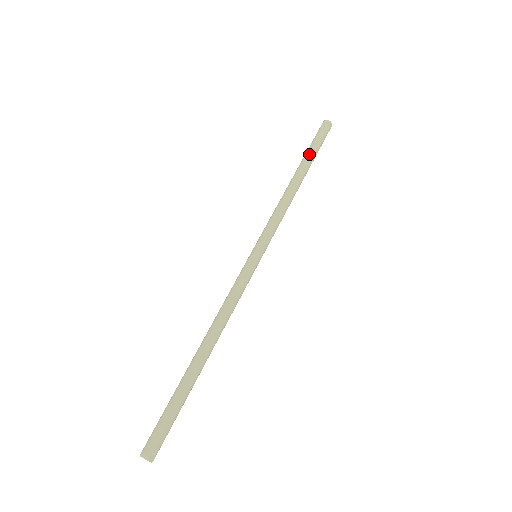
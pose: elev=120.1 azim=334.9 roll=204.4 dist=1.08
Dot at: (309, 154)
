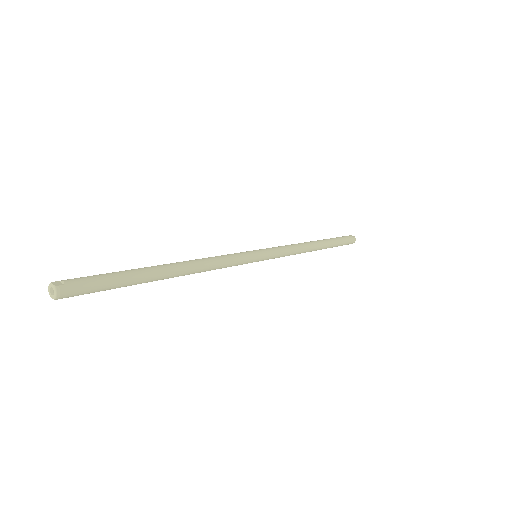
Dot at: occluded
